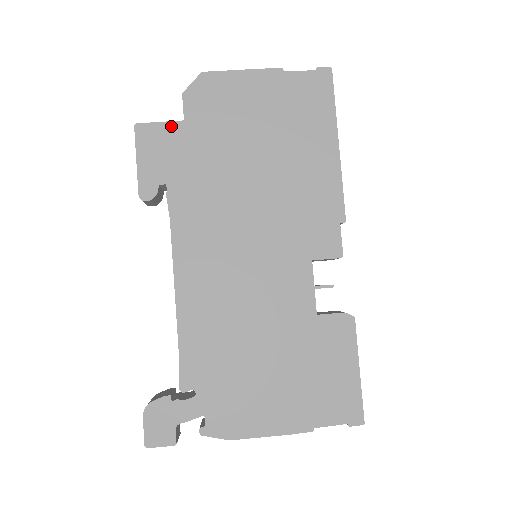
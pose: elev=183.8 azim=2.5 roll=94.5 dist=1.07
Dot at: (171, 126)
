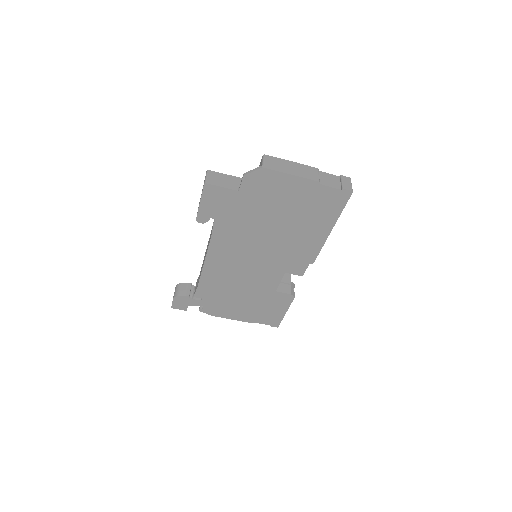
Dot at: (229, 191)
